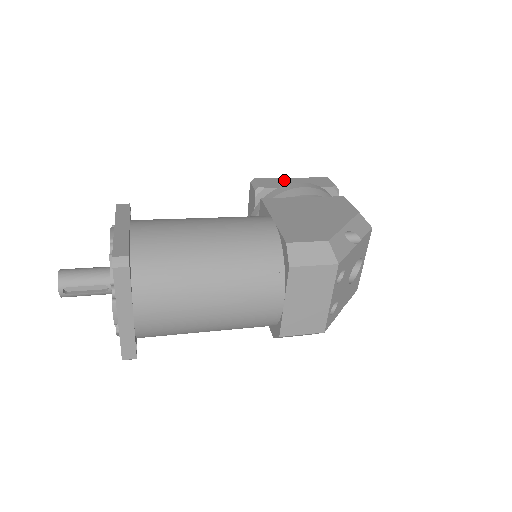
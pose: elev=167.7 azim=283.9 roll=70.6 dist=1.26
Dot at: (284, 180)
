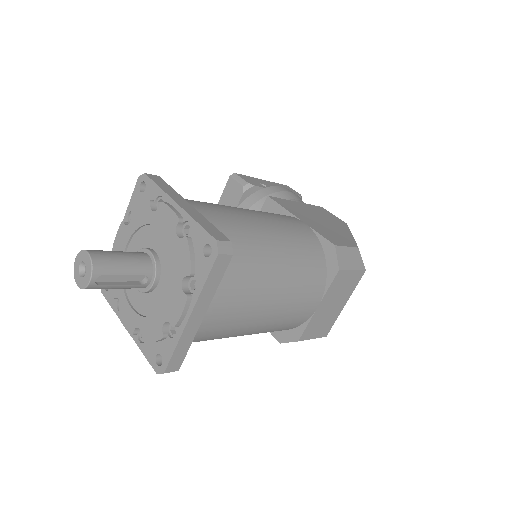
Dot at: (260, 181)
